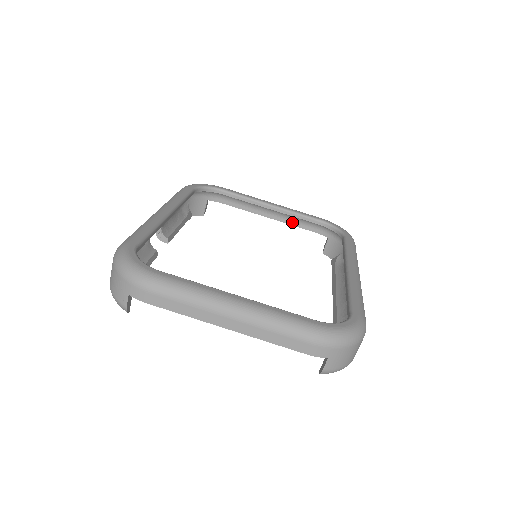
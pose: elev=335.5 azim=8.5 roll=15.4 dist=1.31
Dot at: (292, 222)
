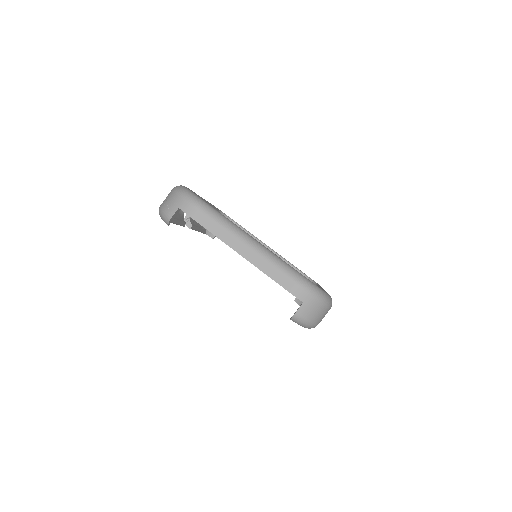
Dot at: occluded
